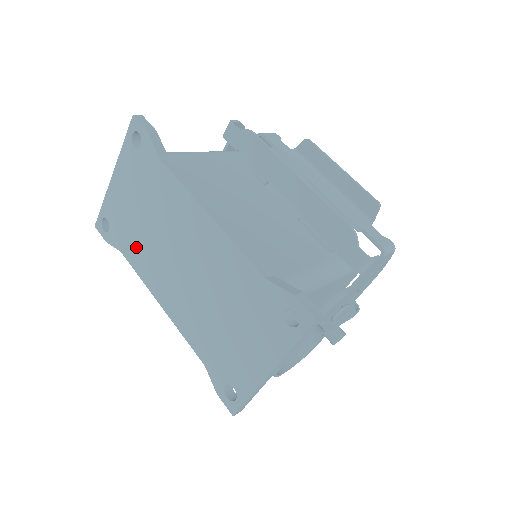
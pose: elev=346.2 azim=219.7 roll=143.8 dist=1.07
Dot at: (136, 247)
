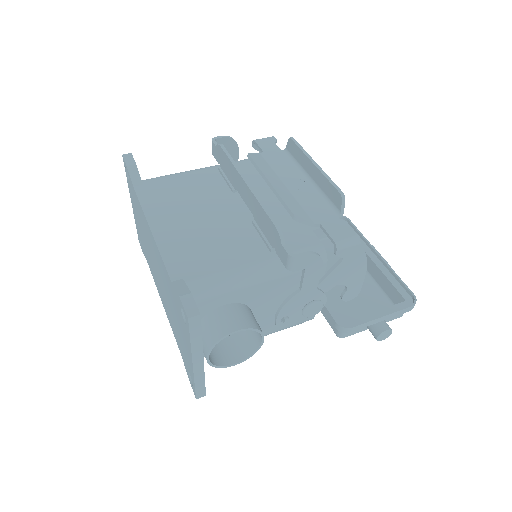
Dot at: (148, 257)
